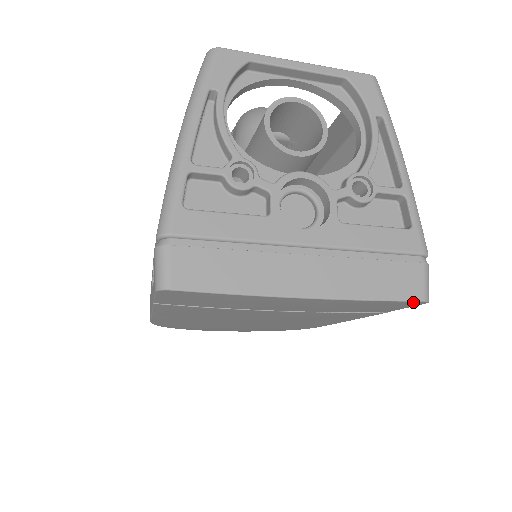
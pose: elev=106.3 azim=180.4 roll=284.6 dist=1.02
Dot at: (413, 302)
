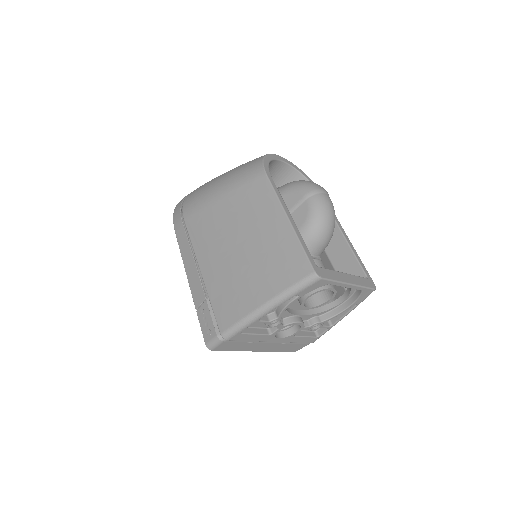
Dot at: occluded
